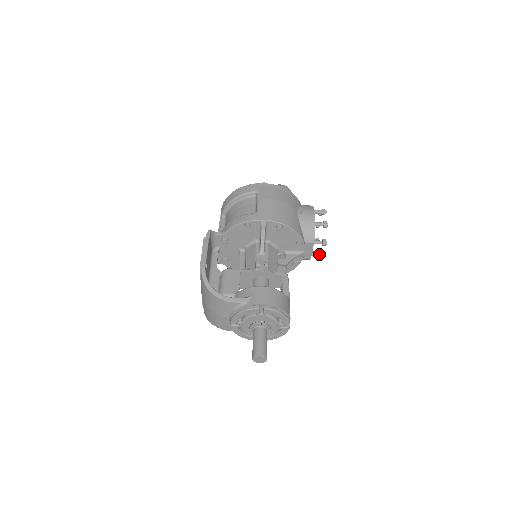
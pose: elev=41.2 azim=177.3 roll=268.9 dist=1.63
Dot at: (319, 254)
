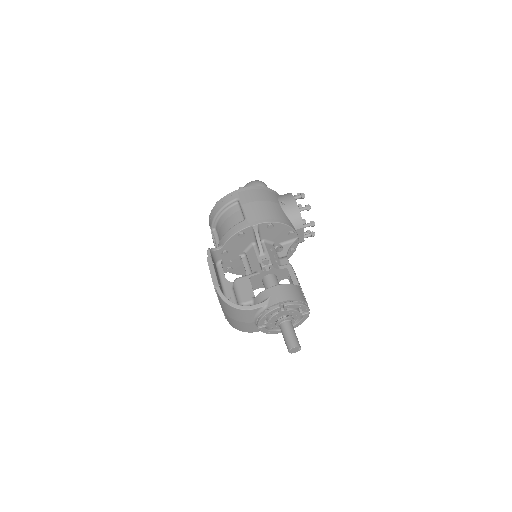
Dot at: (310, 235)
